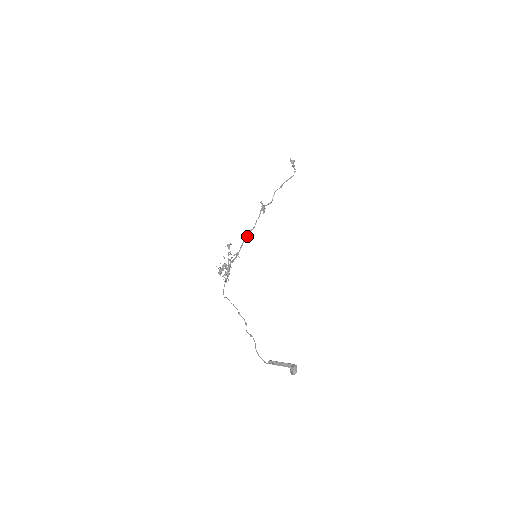
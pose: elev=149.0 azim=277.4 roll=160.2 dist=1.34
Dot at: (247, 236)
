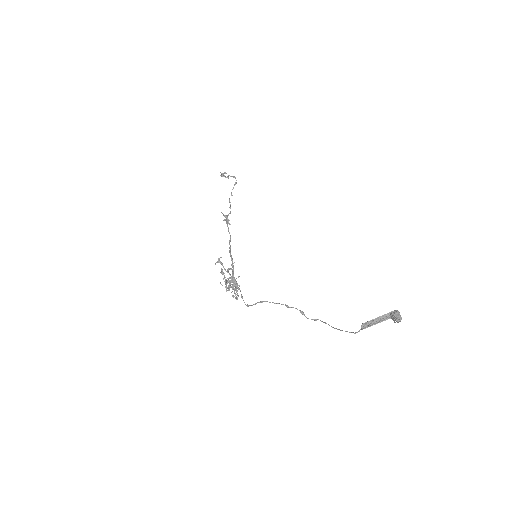
Dot at: (230, 247)
